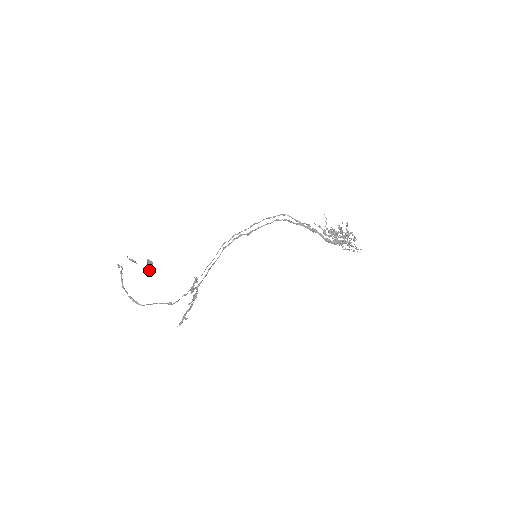
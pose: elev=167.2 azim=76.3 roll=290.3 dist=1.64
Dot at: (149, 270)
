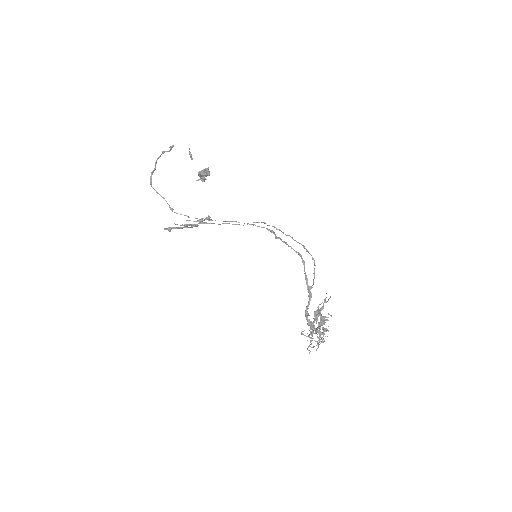
Dot at: (202, 176)
